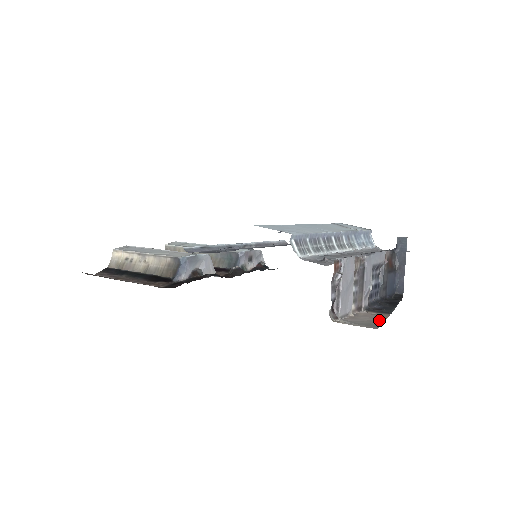
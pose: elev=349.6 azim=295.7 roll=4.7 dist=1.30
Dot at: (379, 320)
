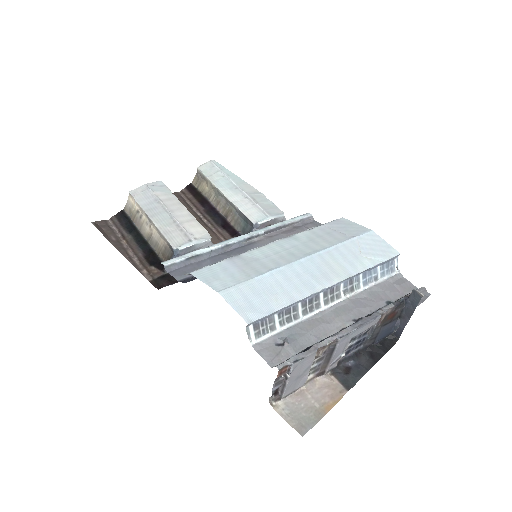
Dot at: (324, 408)
